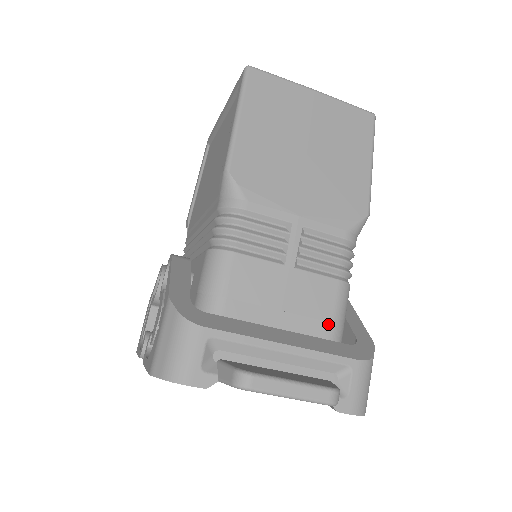
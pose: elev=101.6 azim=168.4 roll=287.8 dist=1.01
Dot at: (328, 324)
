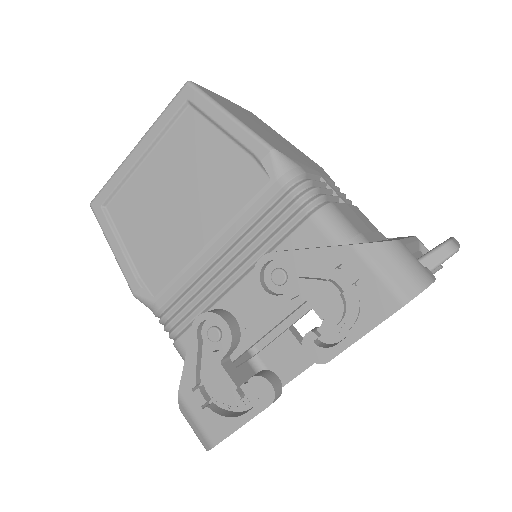
Dot at: (381, 233)
